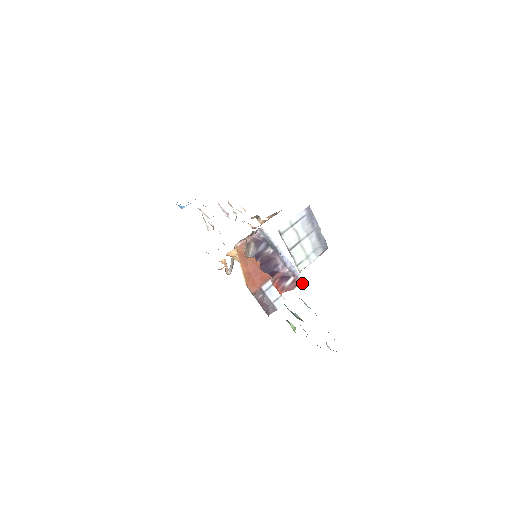
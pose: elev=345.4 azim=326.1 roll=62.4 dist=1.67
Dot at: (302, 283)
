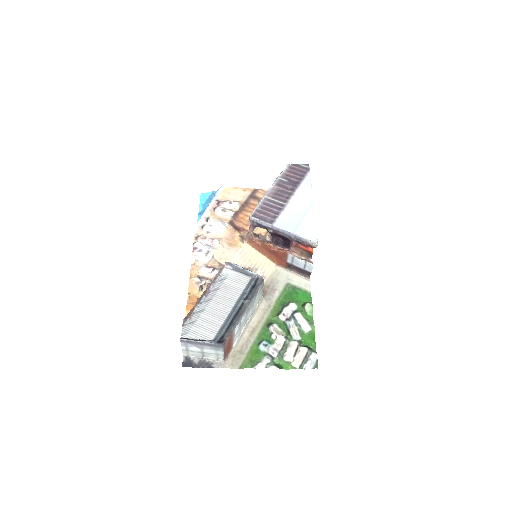
Dot at: (314, 245)
